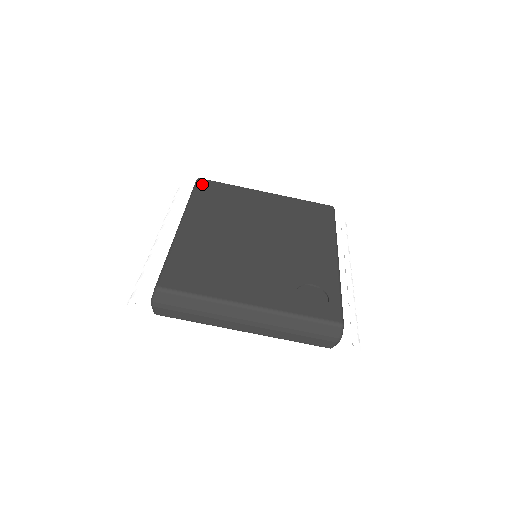
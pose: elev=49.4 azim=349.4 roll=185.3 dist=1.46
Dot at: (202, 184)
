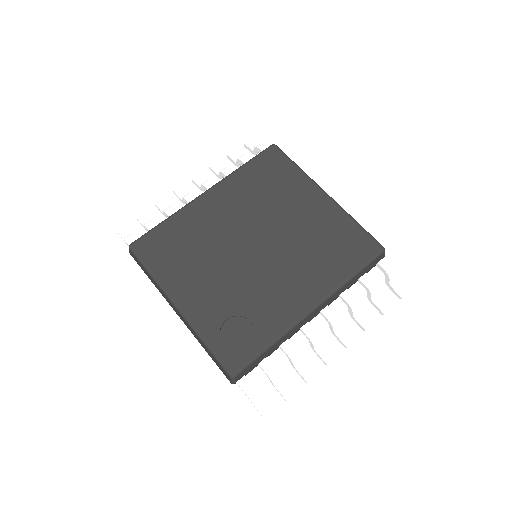
Dot at: (269, 154)
